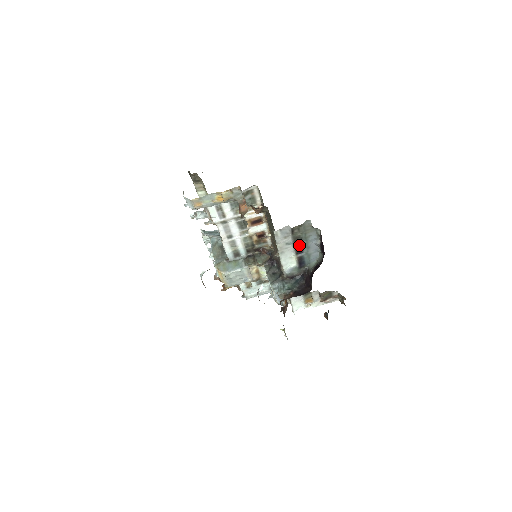
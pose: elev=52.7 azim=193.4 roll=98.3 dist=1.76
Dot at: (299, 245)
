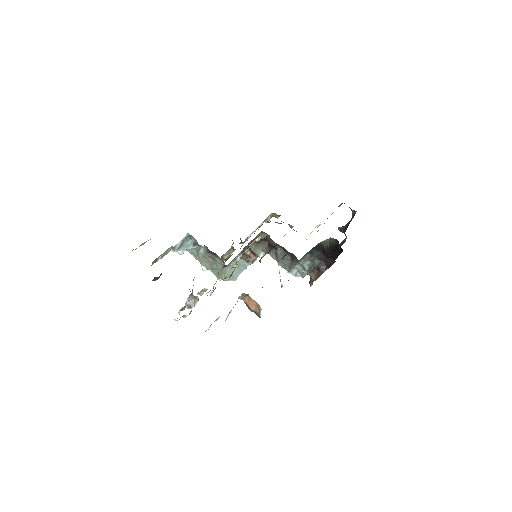
Dot at: occluded
